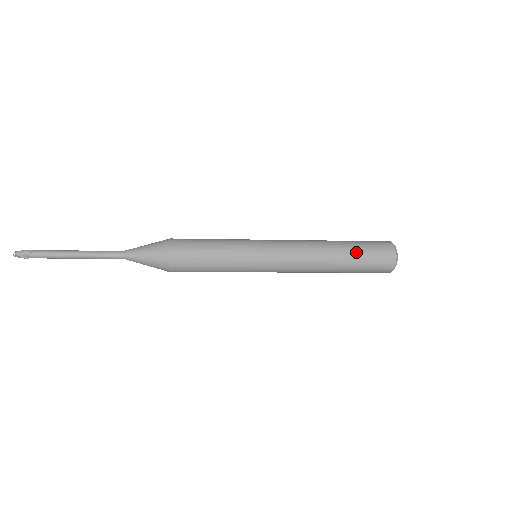
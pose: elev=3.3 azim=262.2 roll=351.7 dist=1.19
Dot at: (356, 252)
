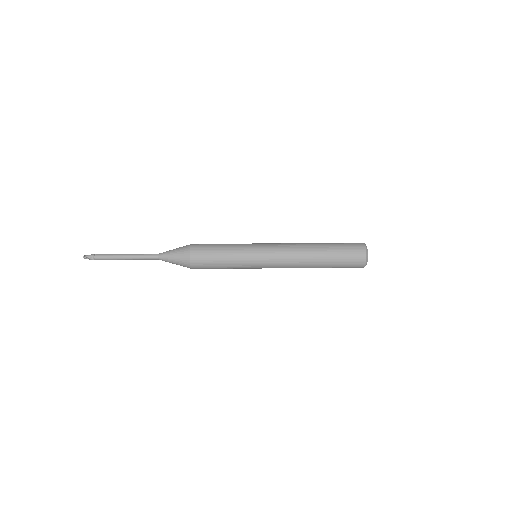
Dot at: (332, 246)
